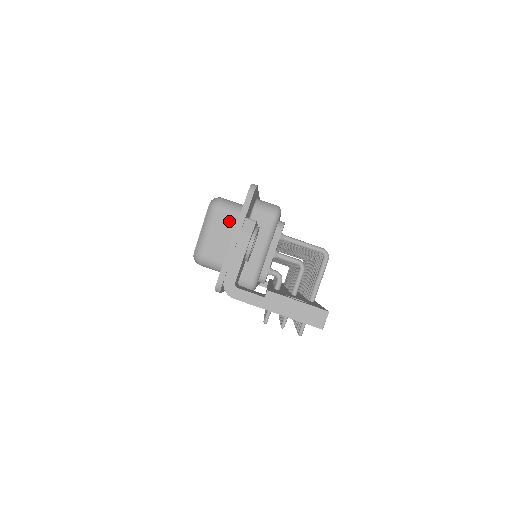
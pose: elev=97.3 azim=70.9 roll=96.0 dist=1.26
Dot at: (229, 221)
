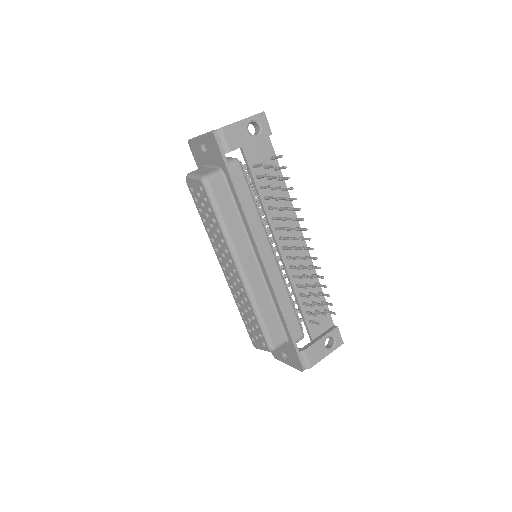
Dot at: (200, 169)
